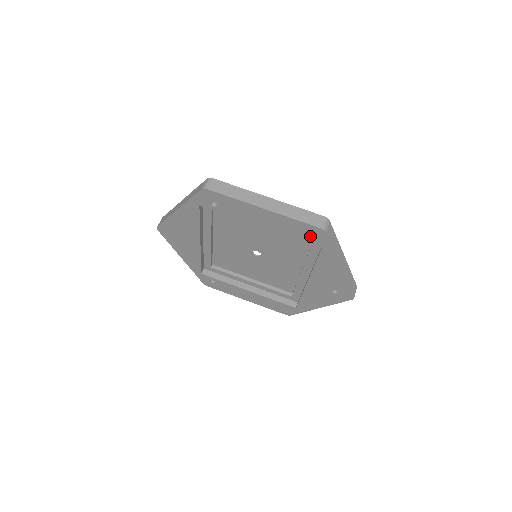
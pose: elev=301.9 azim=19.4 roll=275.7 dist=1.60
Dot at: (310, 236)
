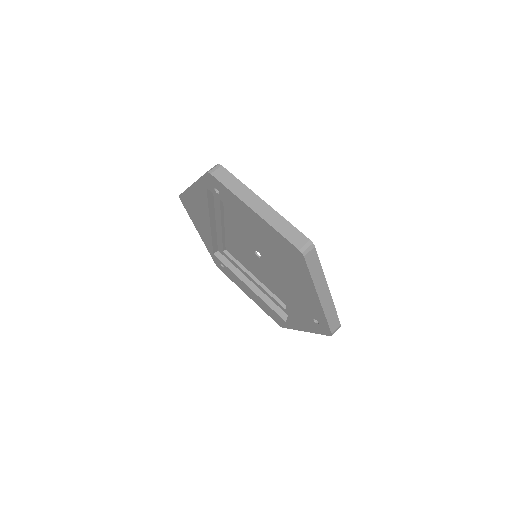
Dot at: (292, 255)
